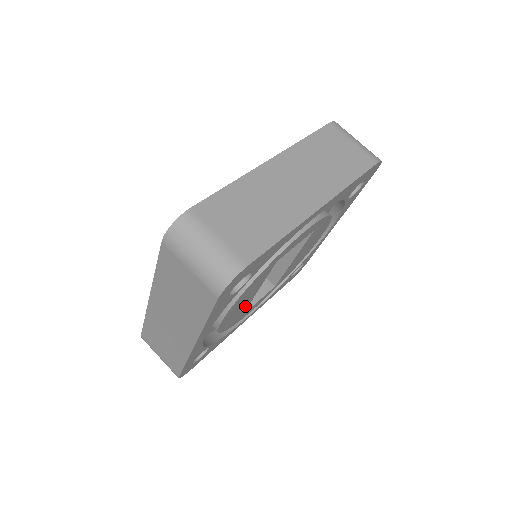
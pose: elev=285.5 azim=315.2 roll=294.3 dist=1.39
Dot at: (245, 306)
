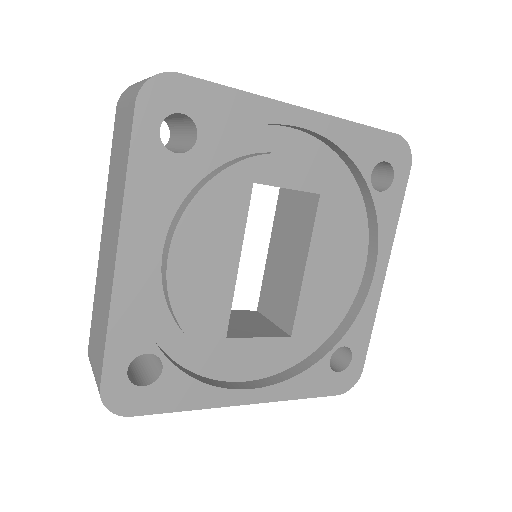
Dot at: (222, 293)
